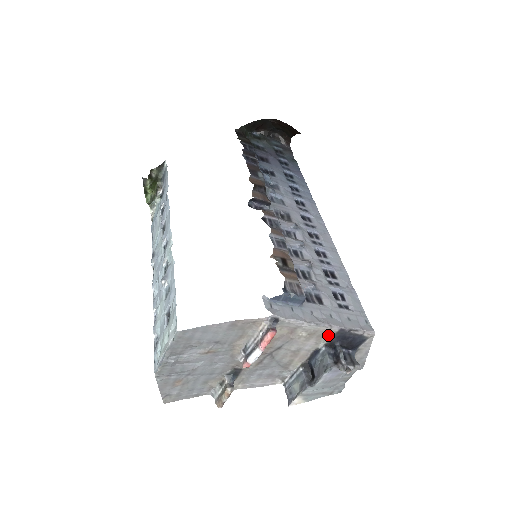
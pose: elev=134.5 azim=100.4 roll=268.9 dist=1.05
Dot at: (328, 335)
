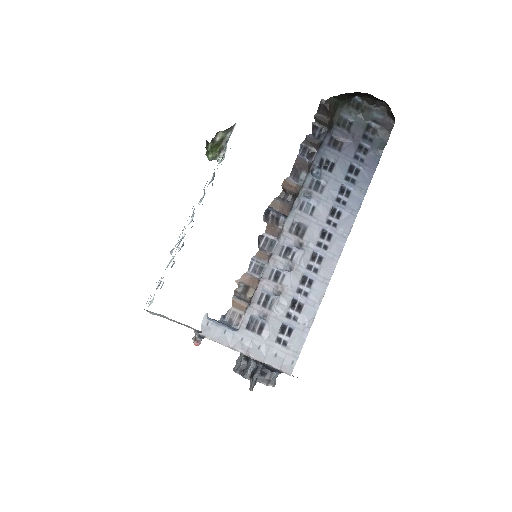
Dot at: occluded
